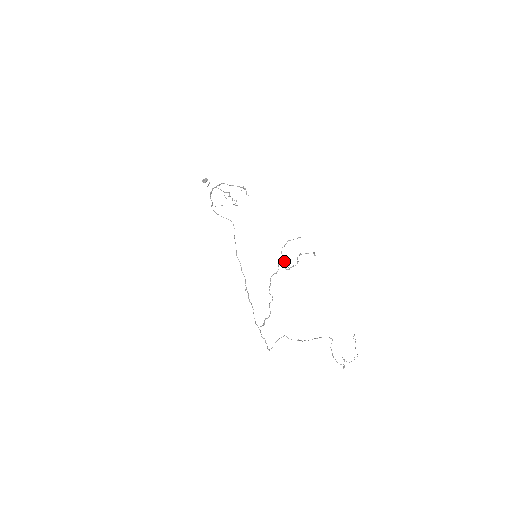
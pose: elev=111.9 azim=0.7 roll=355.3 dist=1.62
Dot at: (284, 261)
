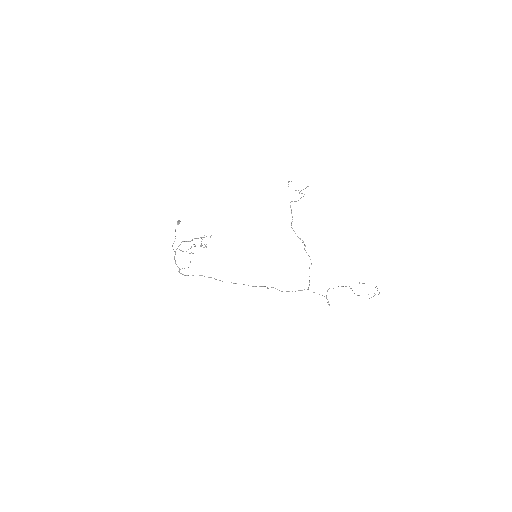
Dot at: (298, 190)
